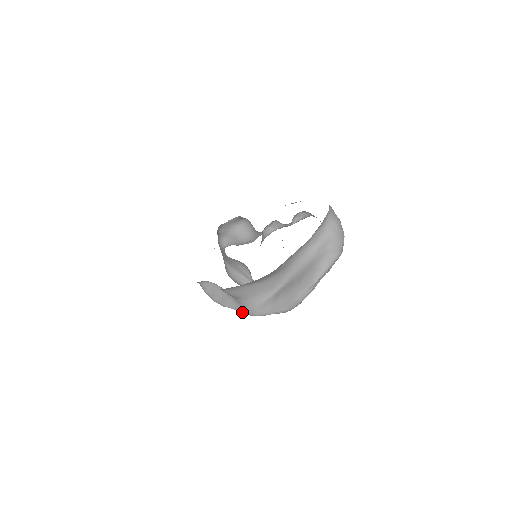
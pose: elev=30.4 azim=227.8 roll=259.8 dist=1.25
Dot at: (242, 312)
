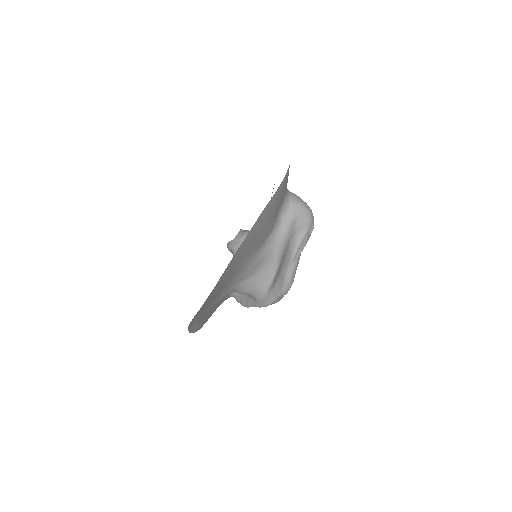
Dot at: (259, 306)
